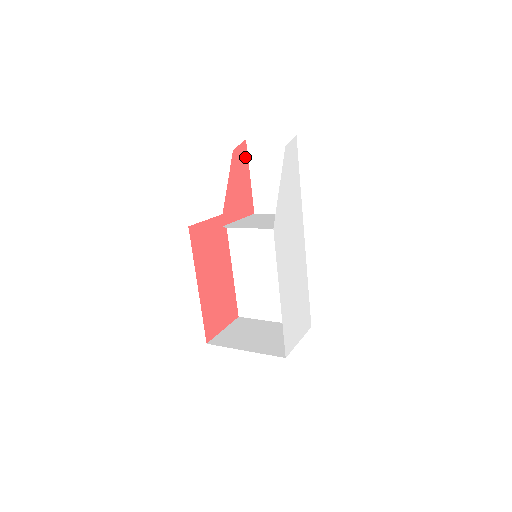
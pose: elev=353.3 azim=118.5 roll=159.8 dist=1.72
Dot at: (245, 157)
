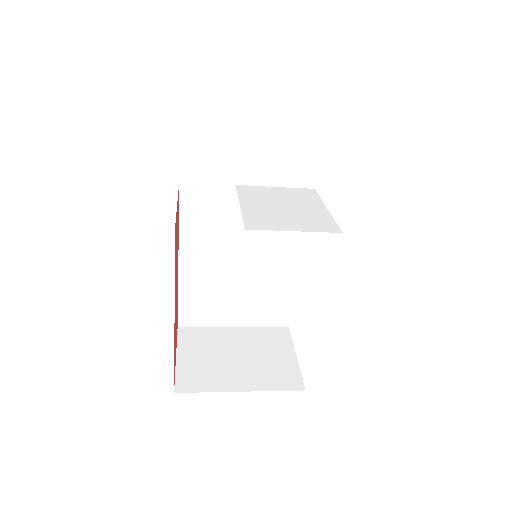
Dot at: occluded
